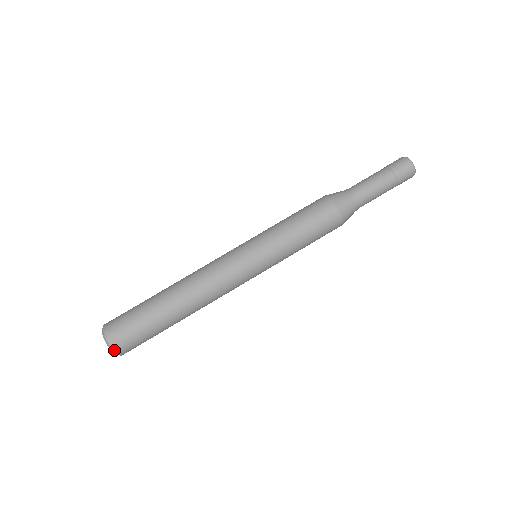
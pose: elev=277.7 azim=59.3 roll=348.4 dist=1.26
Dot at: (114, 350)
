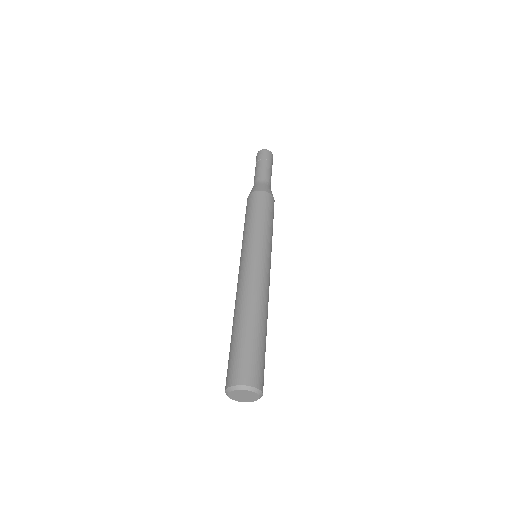
Dot at: (242, 385)
